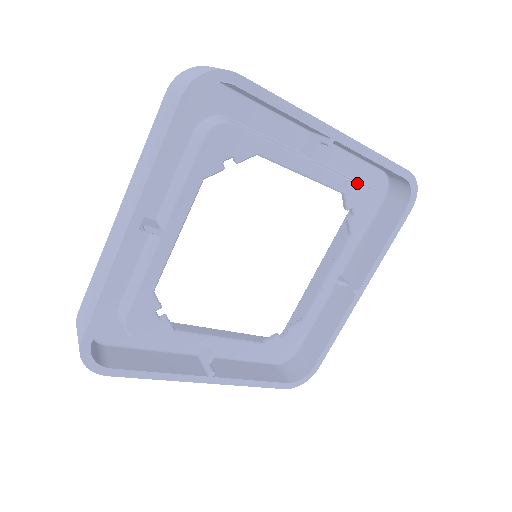
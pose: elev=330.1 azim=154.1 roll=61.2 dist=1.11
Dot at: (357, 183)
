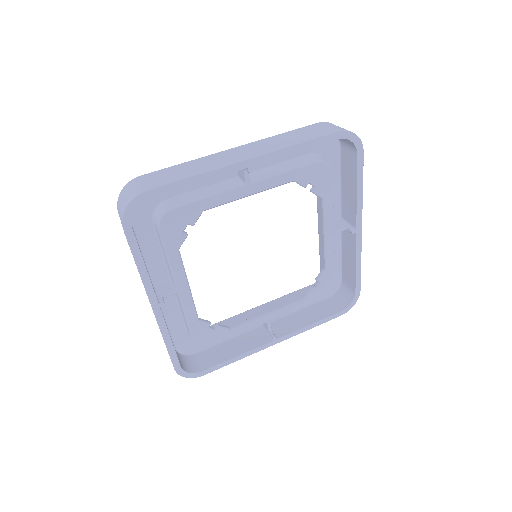
Dot at: occluded
